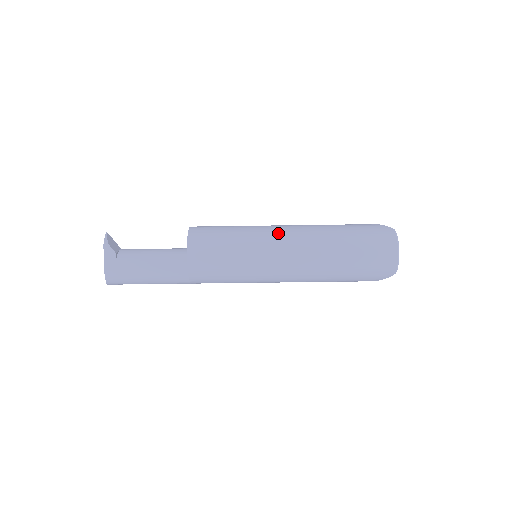
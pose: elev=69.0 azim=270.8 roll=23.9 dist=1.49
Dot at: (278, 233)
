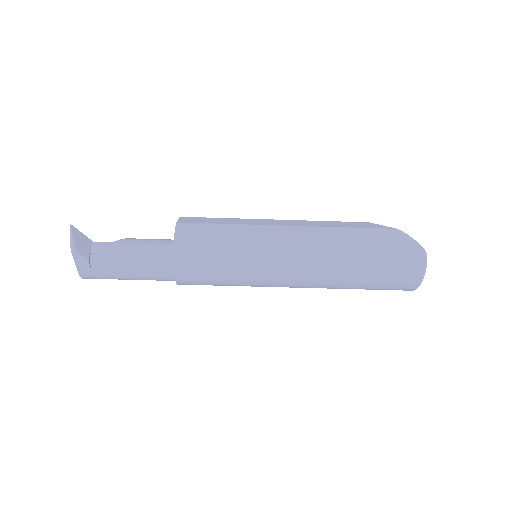
Dot at: (284, 252)
